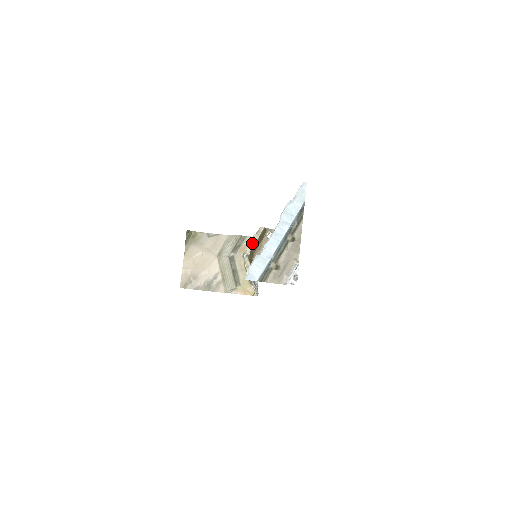
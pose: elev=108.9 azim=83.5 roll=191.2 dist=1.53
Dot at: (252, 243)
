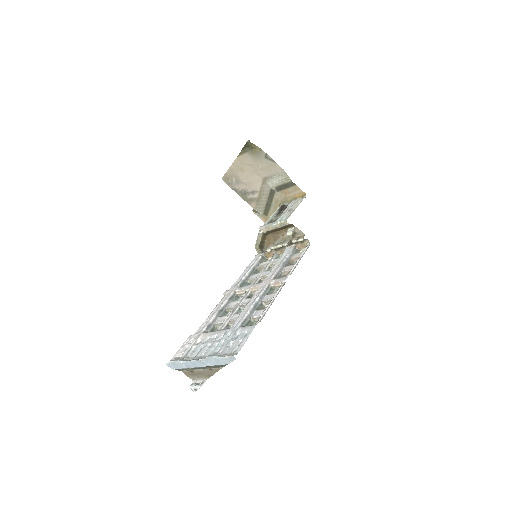
Dot at: (272, 227)
